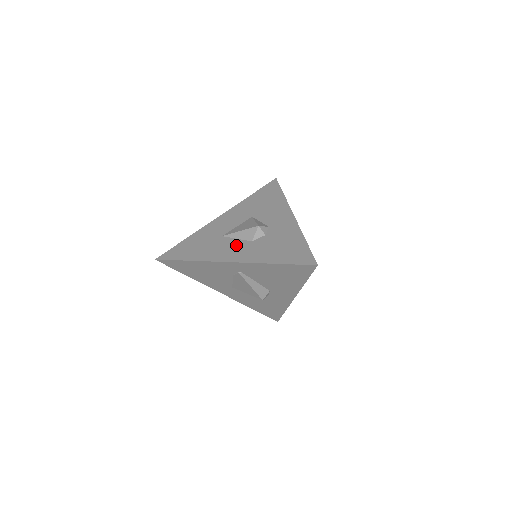
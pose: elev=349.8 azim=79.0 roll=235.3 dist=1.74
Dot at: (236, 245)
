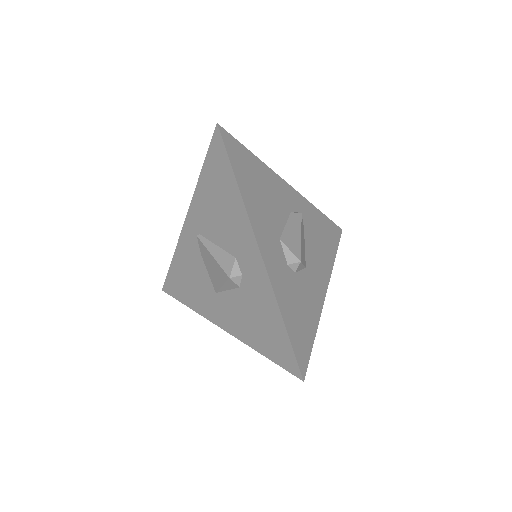
Dot at: occluded
